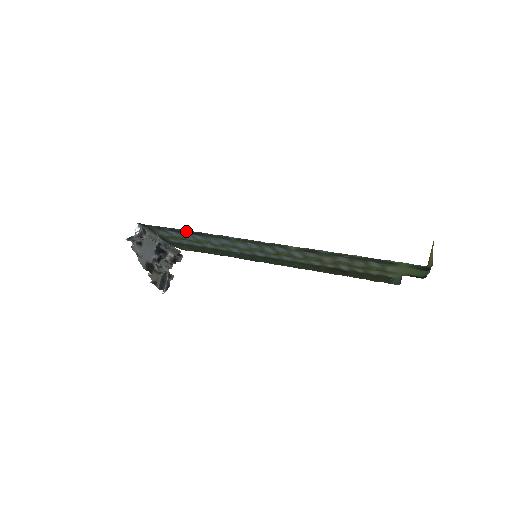
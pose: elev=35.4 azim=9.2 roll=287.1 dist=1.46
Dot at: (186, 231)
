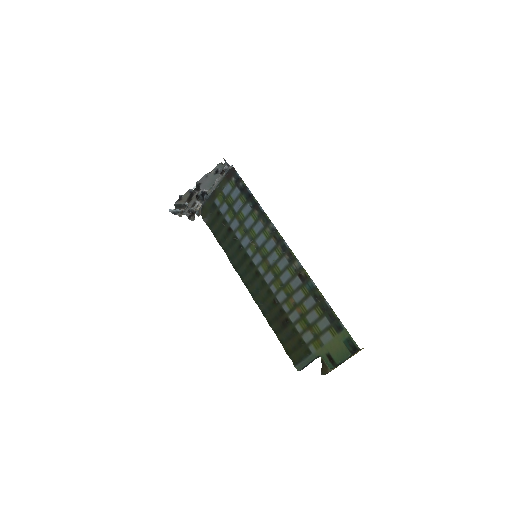
Dot at: (252, 196)
